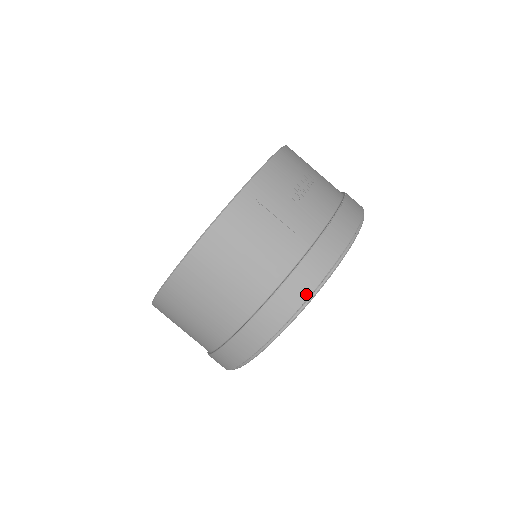
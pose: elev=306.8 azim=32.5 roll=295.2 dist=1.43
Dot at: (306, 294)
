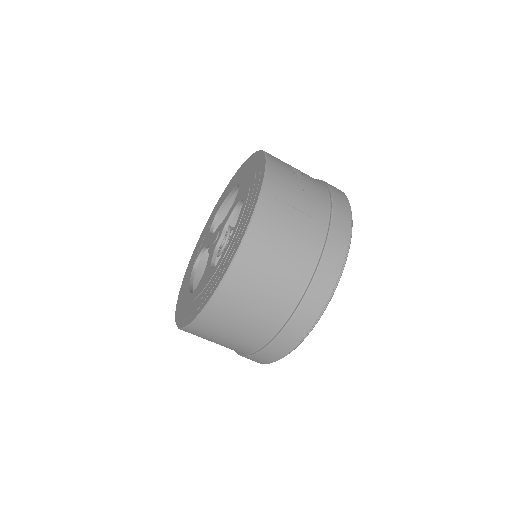
Dot at: (340, 265)
